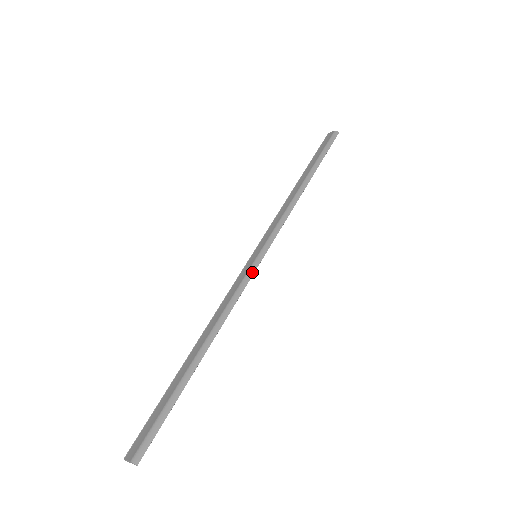
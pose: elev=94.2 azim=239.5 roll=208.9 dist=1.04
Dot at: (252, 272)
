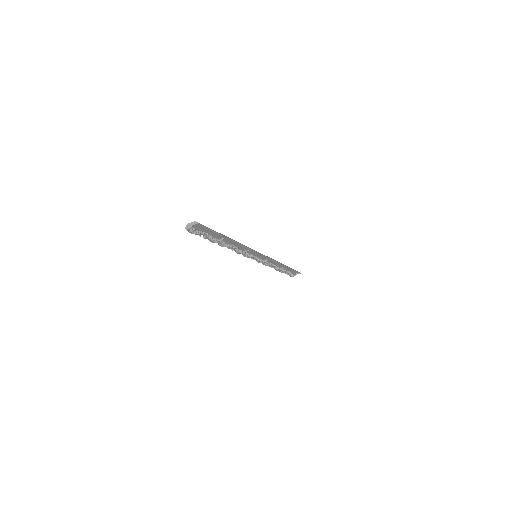
Dot at: (256, 251)
